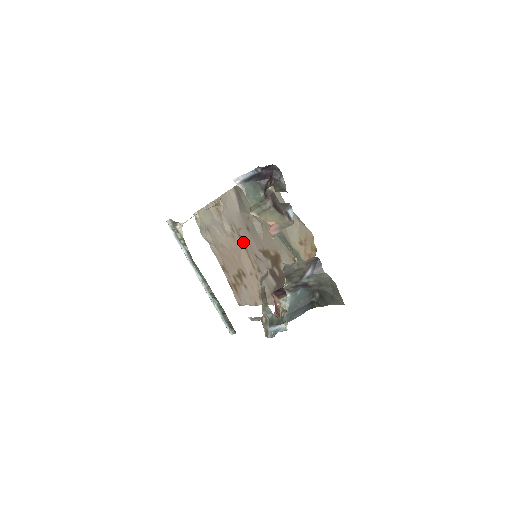
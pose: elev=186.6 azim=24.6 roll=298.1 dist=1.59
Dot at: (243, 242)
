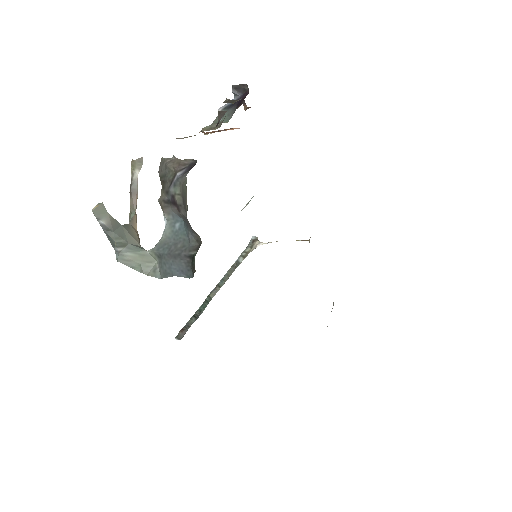
Dot at: occluded
